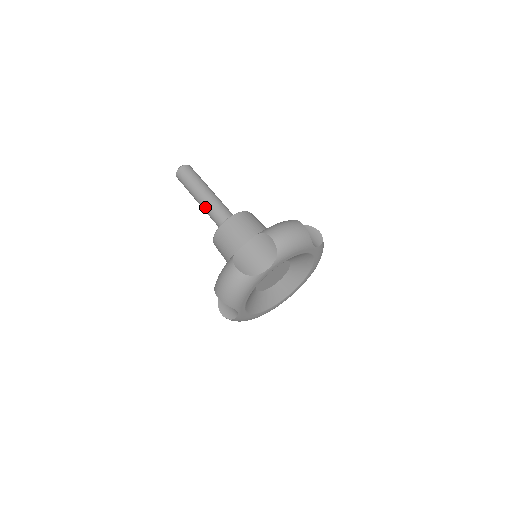
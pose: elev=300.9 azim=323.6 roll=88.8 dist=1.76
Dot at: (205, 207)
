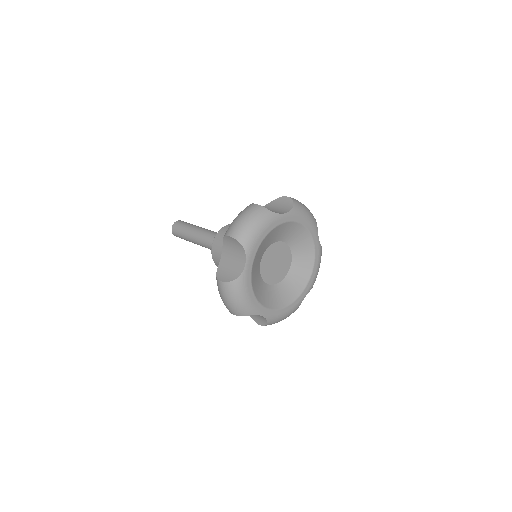
Dot at: (202, 234)
